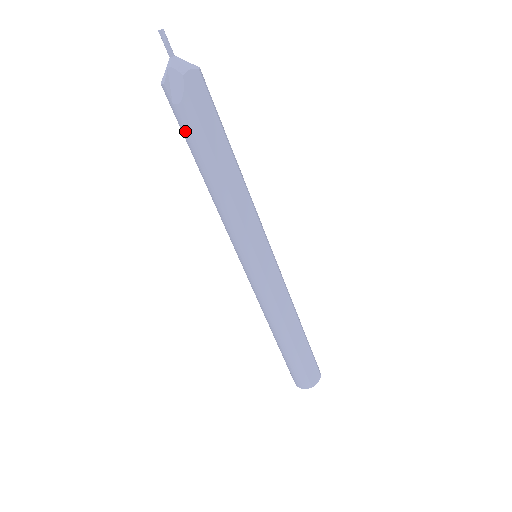
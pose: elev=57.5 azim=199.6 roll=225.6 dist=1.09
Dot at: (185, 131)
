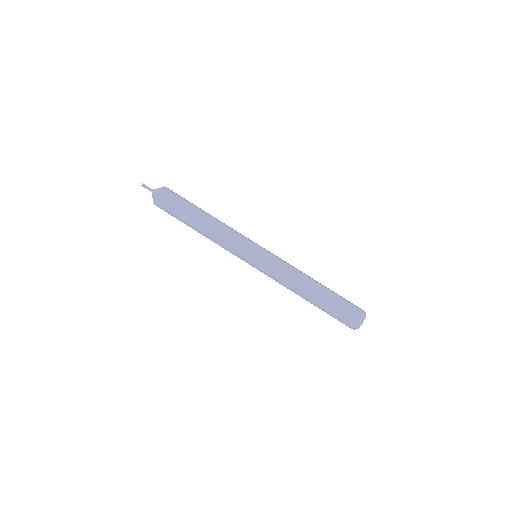
Dot at: (174, 216)
